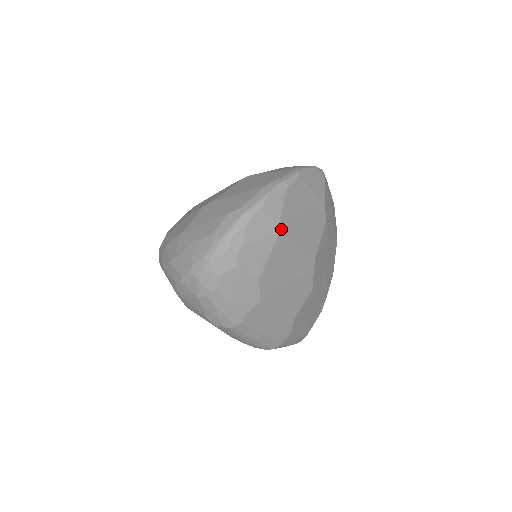
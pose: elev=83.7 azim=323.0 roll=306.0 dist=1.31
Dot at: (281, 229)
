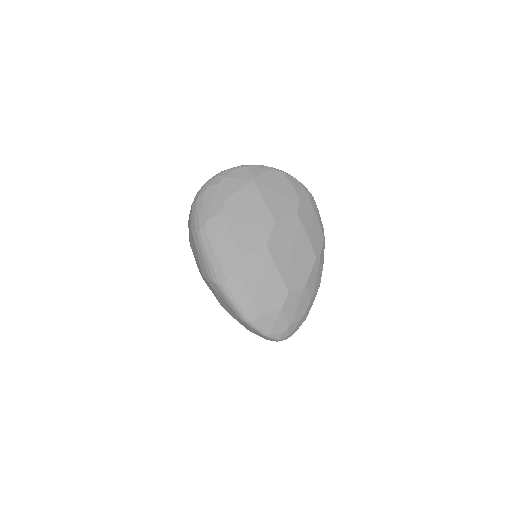
Dot at: (255, 181)
